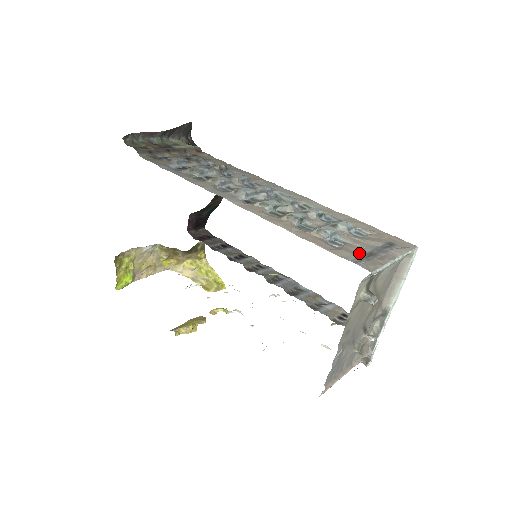
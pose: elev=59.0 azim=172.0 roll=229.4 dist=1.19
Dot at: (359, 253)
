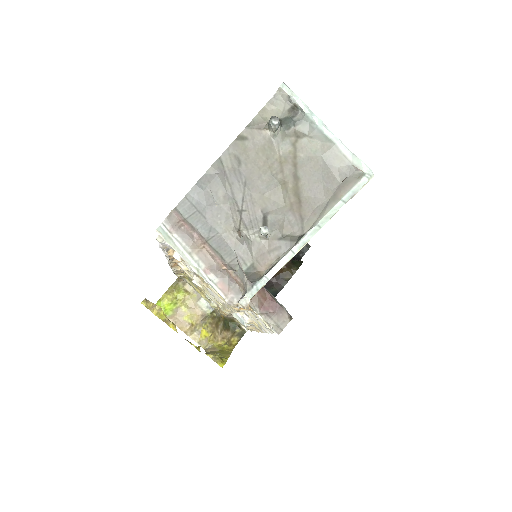
Dot at: occluded
